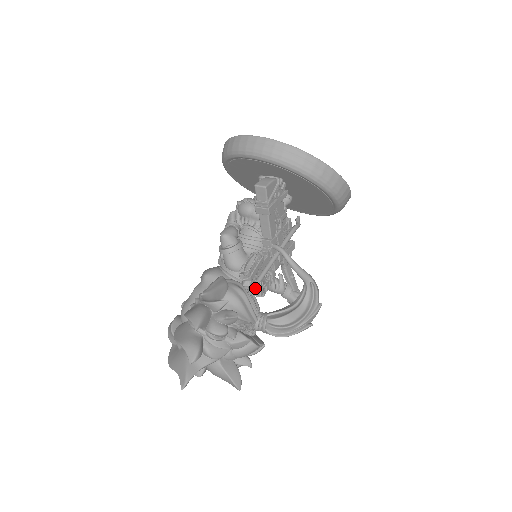
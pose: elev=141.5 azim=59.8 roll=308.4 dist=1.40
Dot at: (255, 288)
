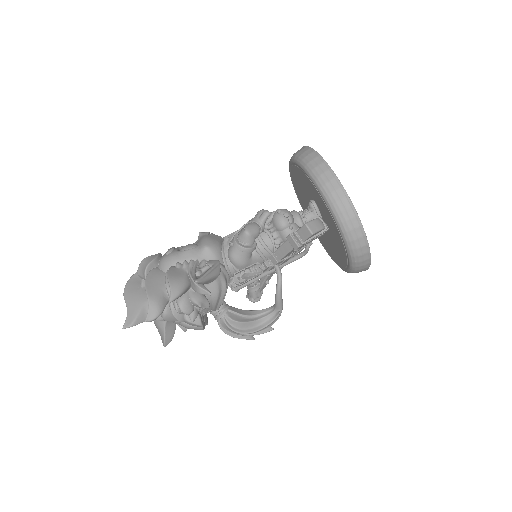
Dot at: (237, 291)
